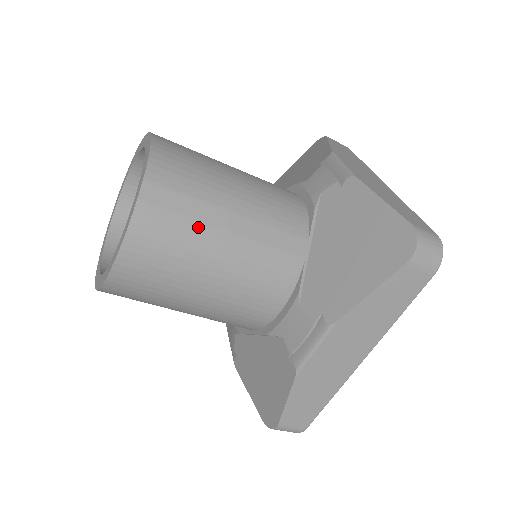
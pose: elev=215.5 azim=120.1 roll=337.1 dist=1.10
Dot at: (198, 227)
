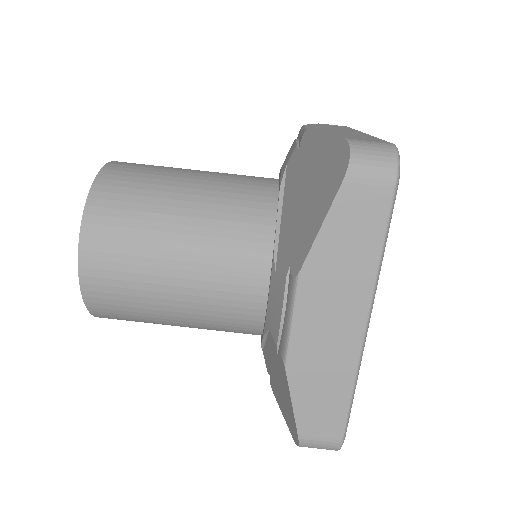
Dot at: occluded
